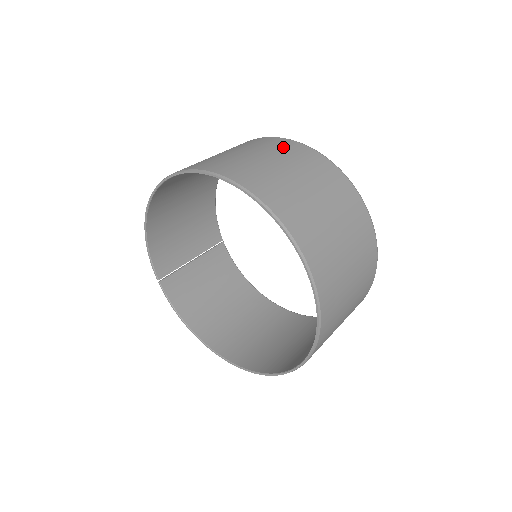
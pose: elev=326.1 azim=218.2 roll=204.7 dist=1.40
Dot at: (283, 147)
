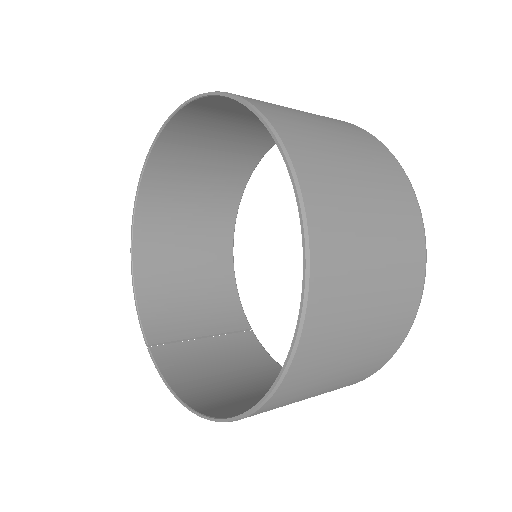
Dot at: (263, 130)
